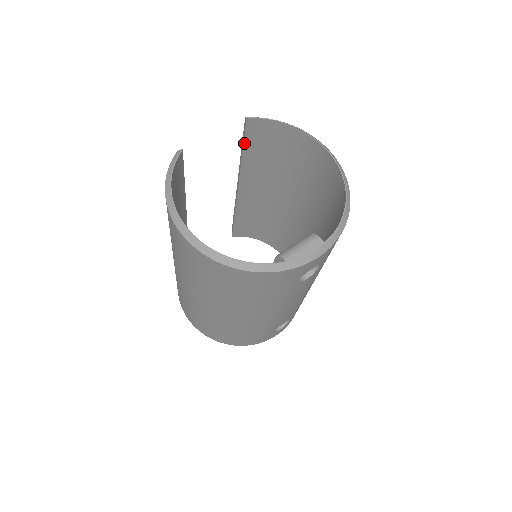
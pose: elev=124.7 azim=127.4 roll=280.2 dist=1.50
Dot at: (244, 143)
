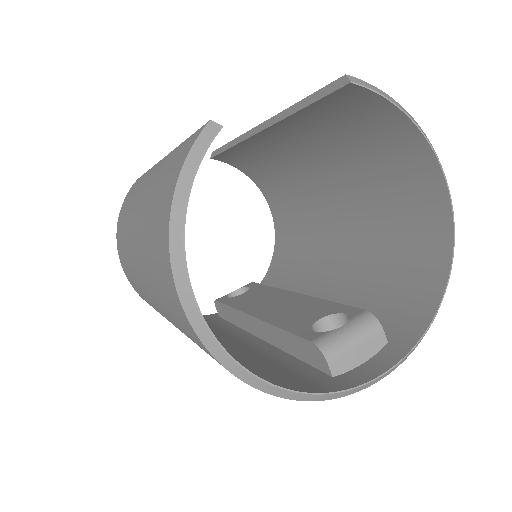
Dot at: (314, 102)
